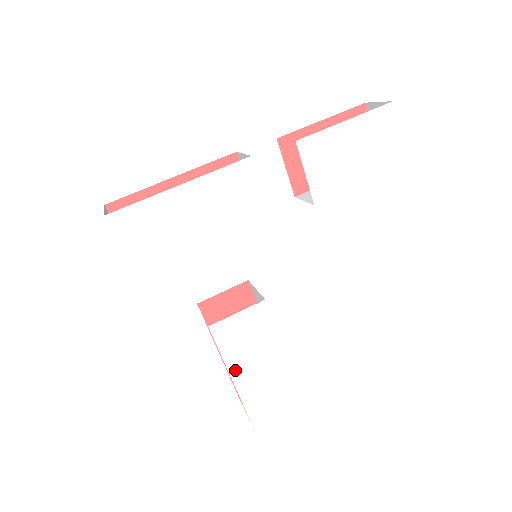
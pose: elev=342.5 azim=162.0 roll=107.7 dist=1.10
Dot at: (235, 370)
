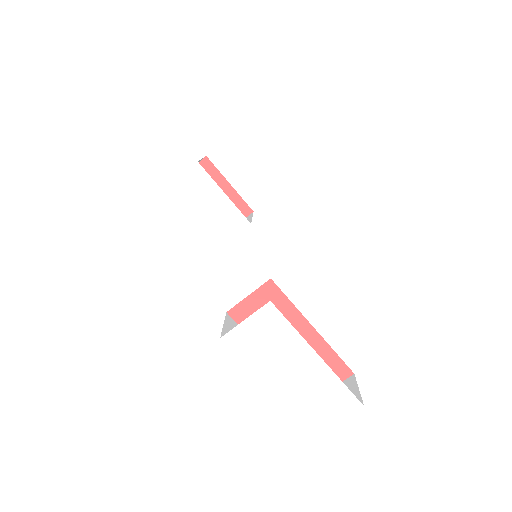
Dot at: (265, 376)
